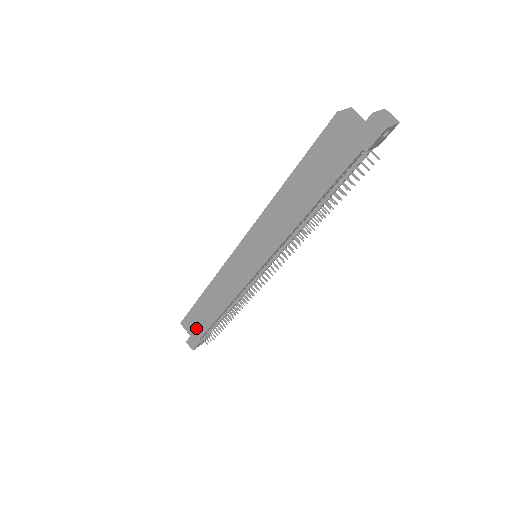
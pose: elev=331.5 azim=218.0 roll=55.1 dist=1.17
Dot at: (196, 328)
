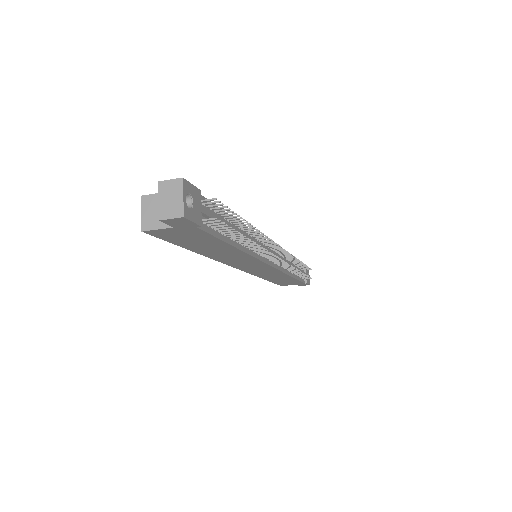
Dot at: (292, 283)
